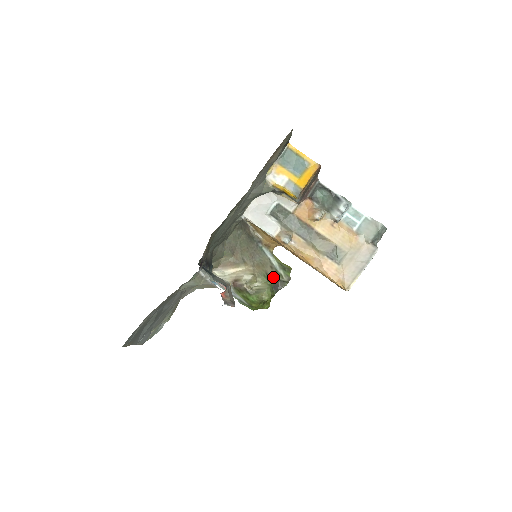
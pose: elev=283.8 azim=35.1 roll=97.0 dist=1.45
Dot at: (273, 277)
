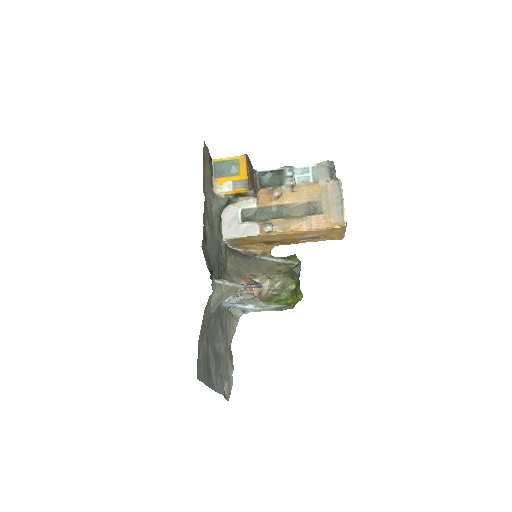
Dot at: (286, 269)
